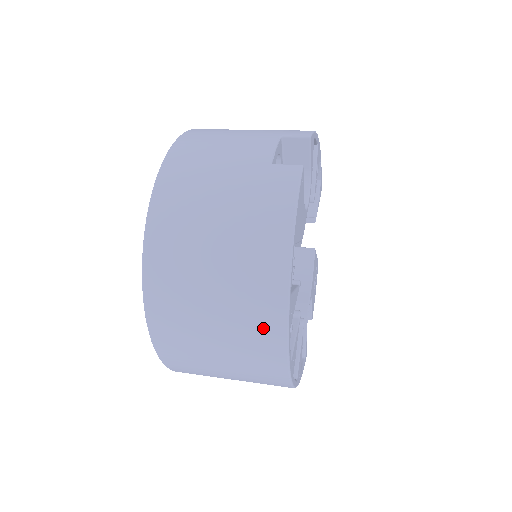
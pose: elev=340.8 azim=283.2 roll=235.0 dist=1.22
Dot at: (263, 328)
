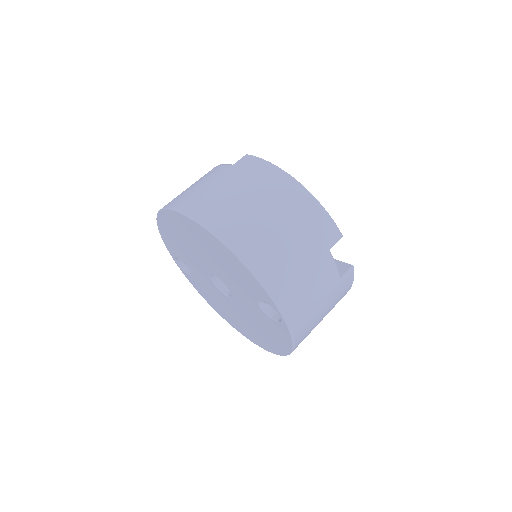
Dot at: occluded
